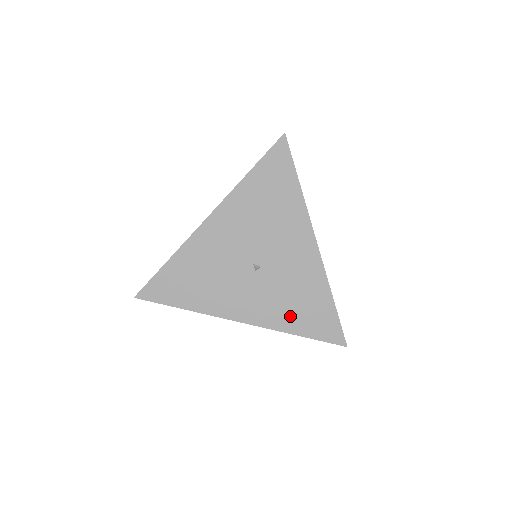
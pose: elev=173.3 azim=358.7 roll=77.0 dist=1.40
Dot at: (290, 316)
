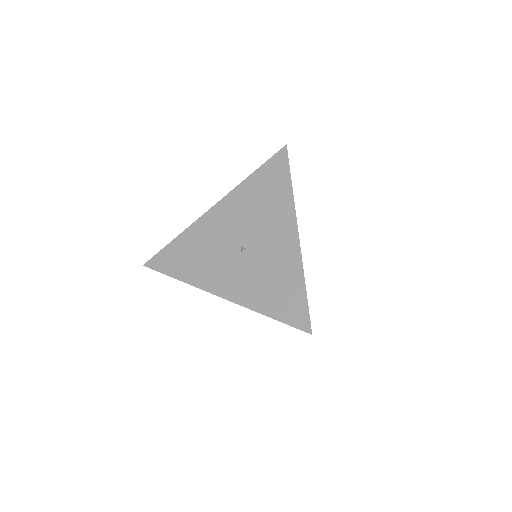
Dot at: (263, 296)
